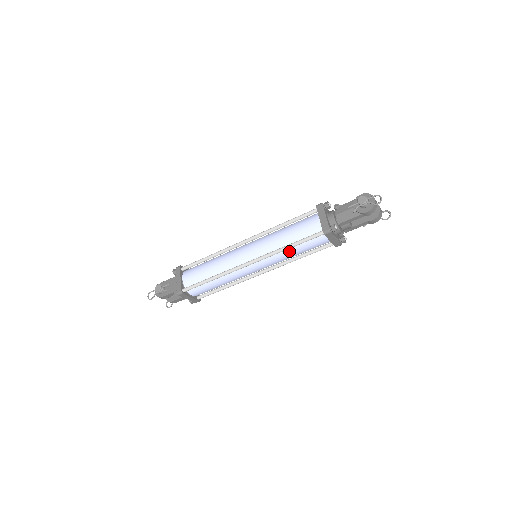
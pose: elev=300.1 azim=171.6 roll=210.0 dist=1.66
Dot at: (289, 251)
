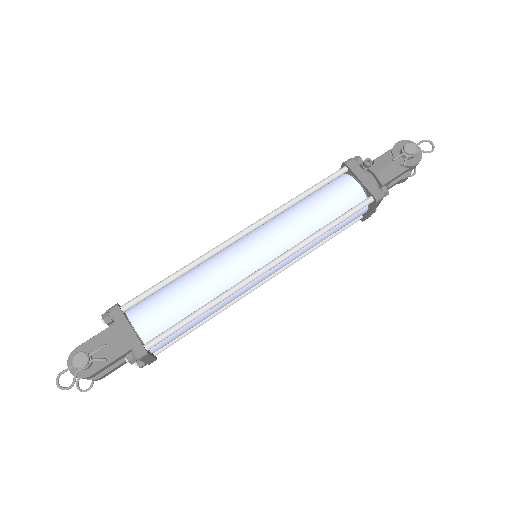
Dot at: (320, 237)
